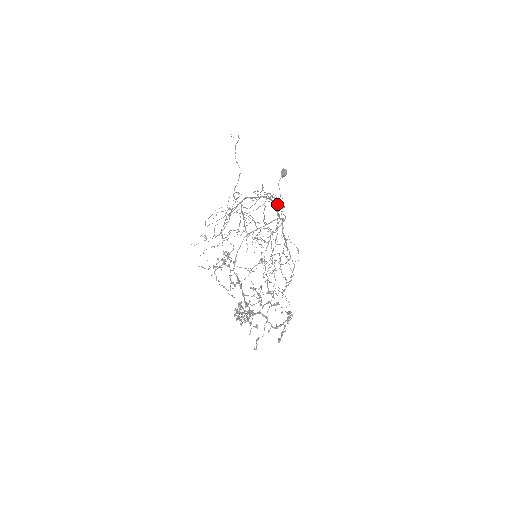
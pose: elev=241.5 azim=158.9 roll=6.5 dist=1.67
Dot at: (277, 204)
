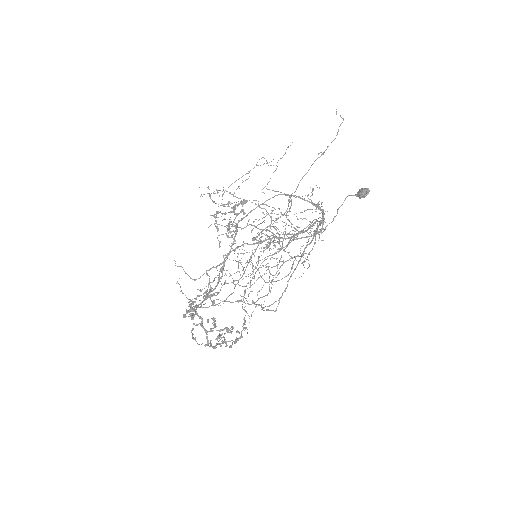
Dot at: (303, 262)
